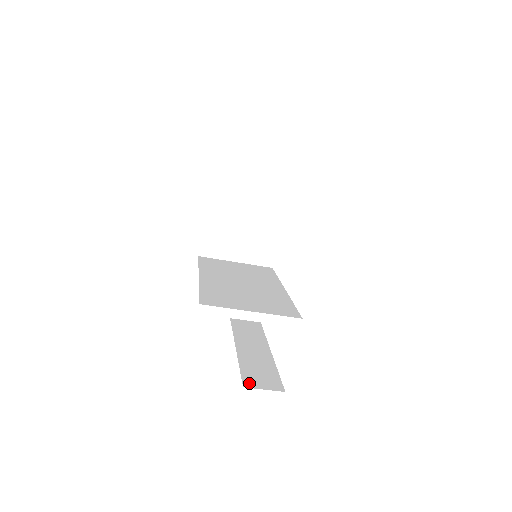
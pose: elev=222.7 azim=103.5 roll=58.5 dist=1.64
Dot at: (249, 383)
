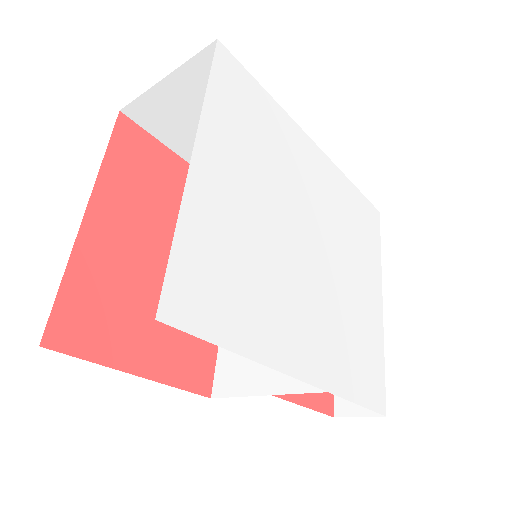
Dot at: (342, 405)
